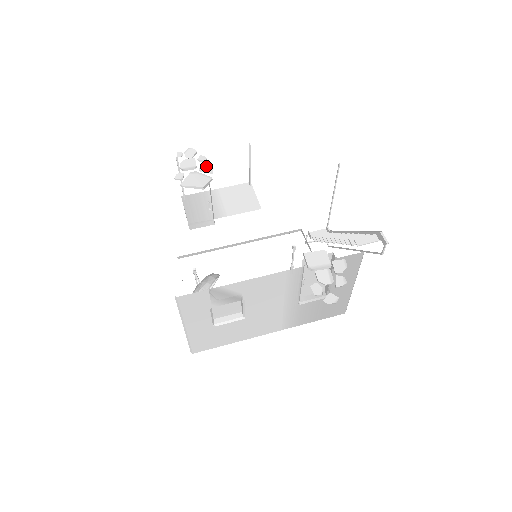
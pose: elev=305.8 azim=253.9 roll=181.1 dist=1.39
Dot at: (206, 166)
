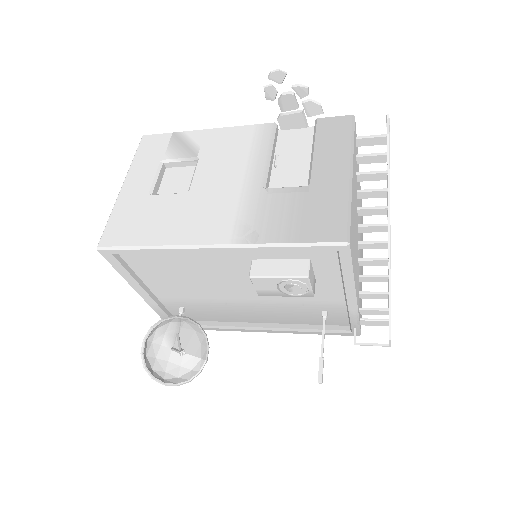
Dot at: occluded
